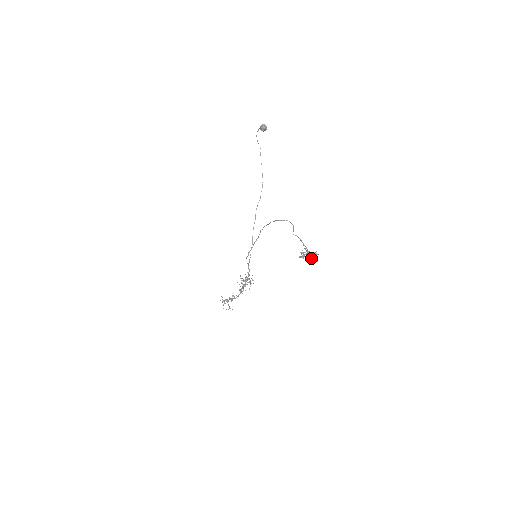
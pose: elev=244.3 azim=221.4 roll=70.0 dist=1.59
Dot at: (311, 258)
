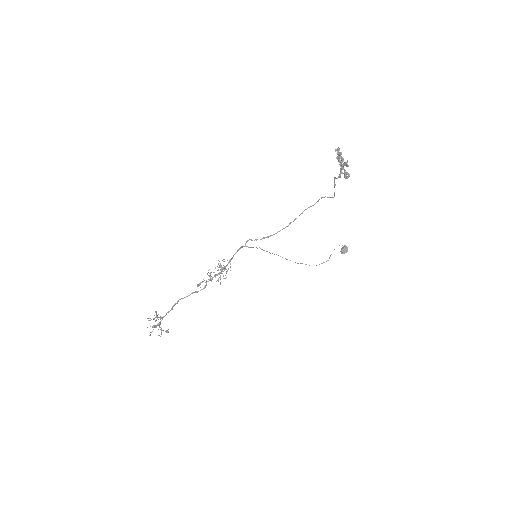
Dot at: occluded
